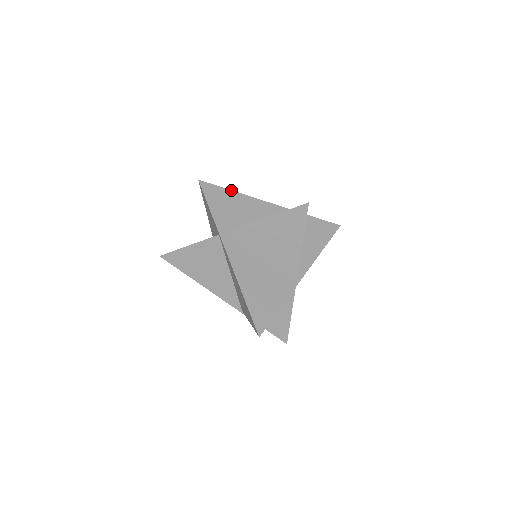
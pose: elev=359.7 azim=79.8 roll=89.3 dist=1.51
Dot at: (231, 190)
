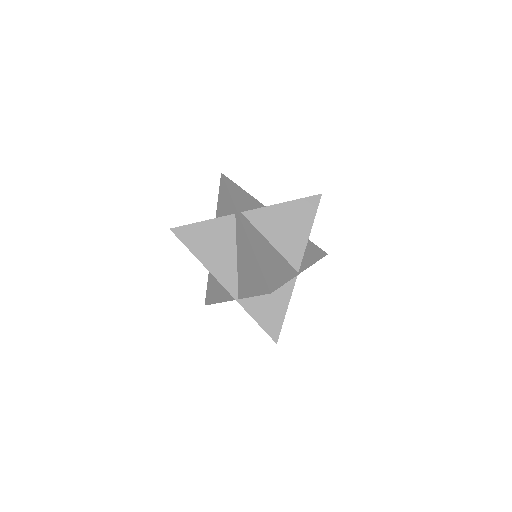
Dot at: occluded
